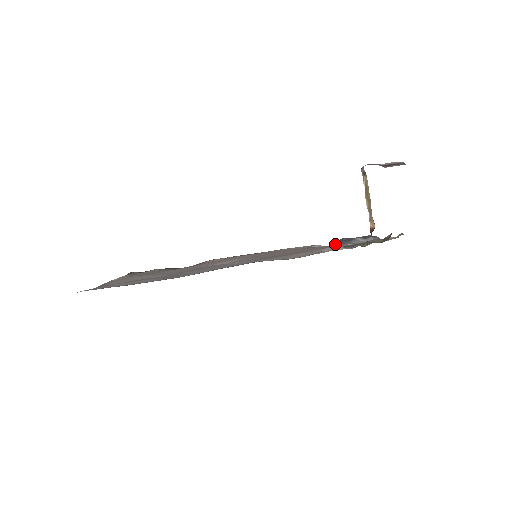
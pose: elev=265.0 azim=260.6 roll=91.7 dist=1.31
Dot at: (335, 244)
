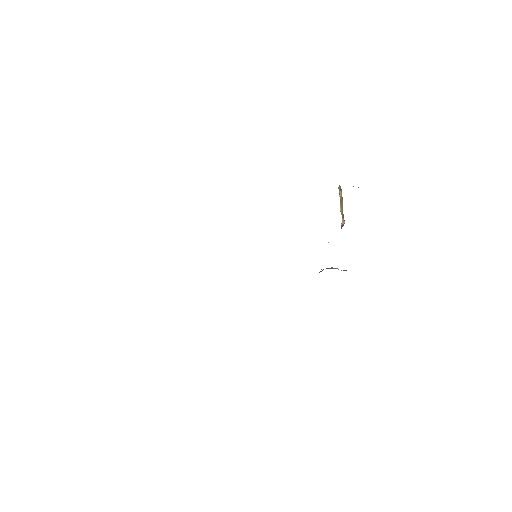
Dot at: occluded
